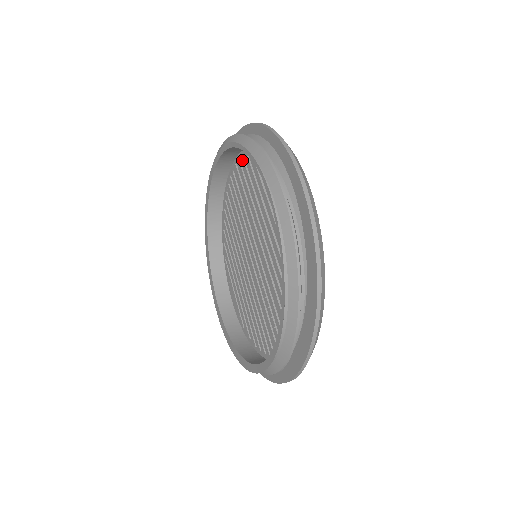
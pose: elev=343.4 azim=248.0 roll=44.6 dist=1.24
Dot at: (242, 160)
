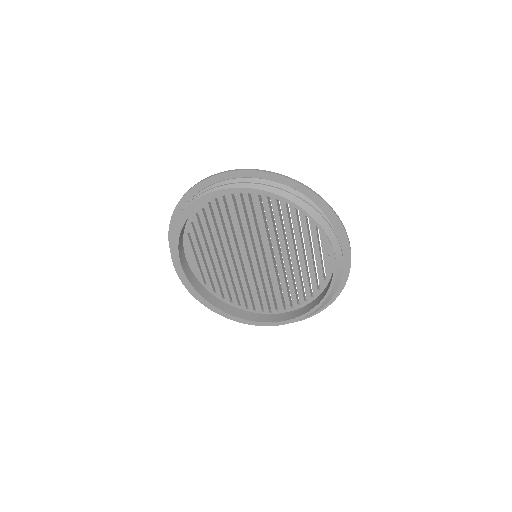
Dot at: occluded
